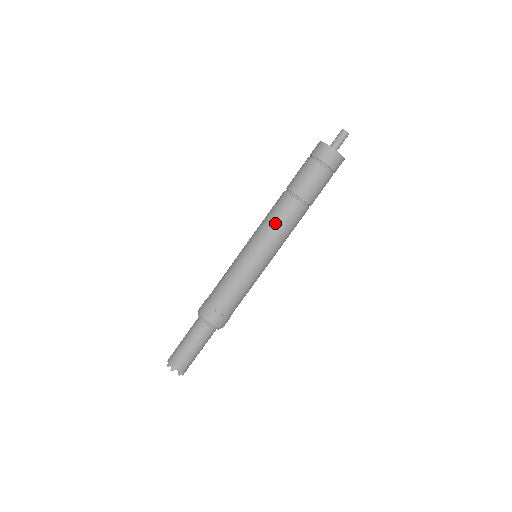
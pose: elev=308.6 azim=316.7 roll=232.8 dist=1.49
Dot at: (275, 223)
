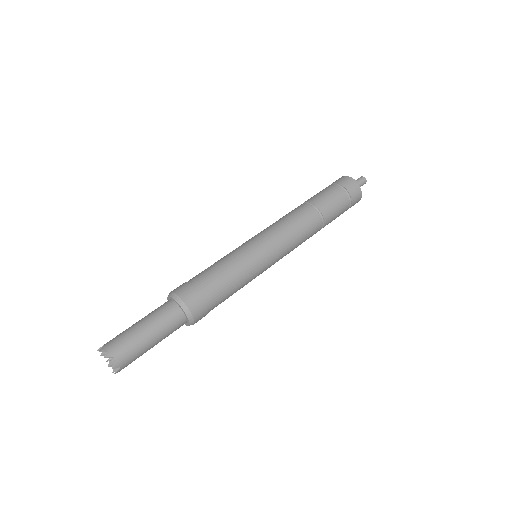
Dot at: (290, 223)
